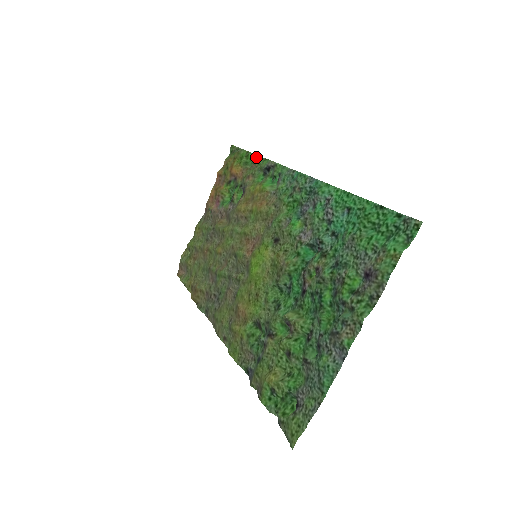
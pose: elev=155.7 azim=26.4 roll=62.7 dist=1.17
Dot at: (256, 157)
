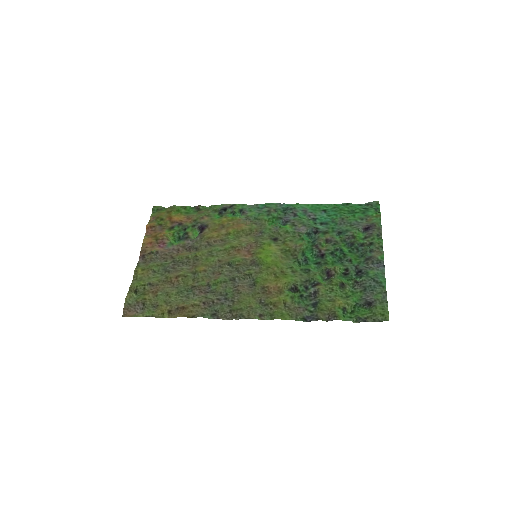
Dot at: (199, 207)
